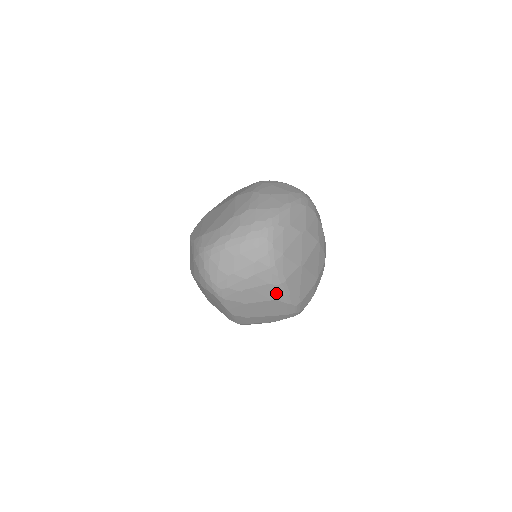
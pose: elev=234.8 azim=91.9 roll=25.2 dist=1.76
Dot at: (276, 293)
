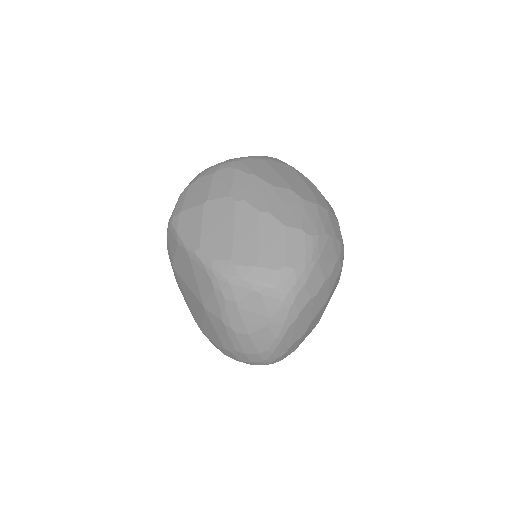
Dot at: occluded
